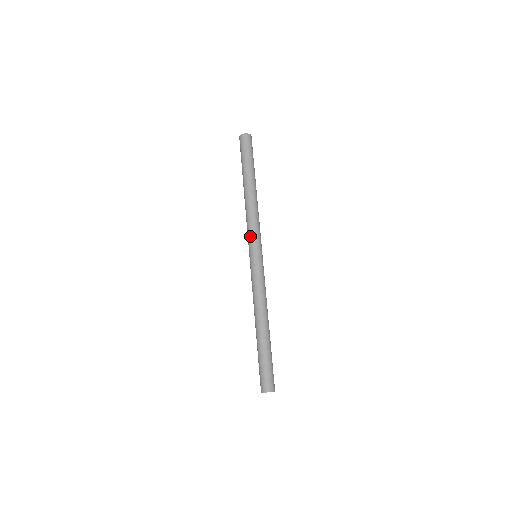
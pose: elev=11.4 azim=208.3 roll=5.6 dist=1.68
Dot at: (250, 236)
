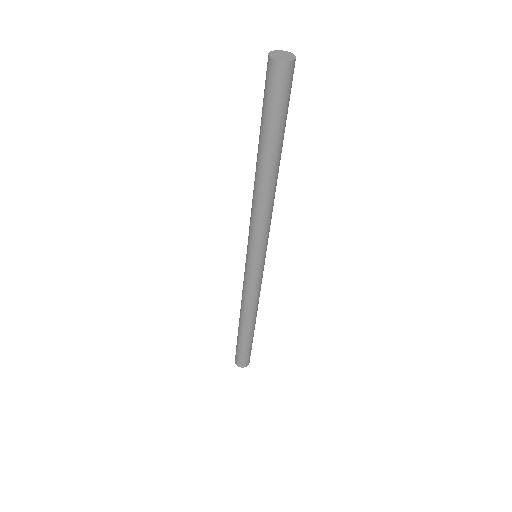
Dot at: occluded
